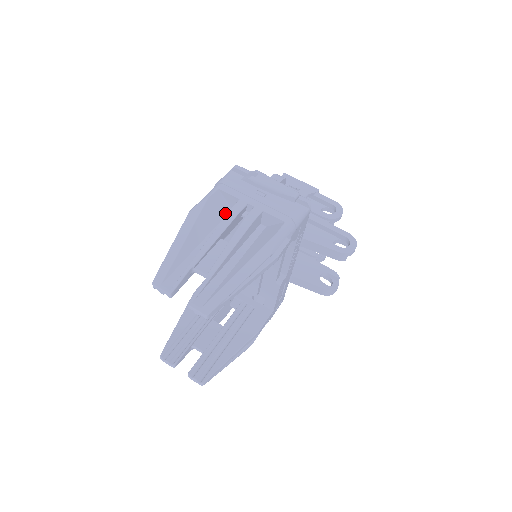
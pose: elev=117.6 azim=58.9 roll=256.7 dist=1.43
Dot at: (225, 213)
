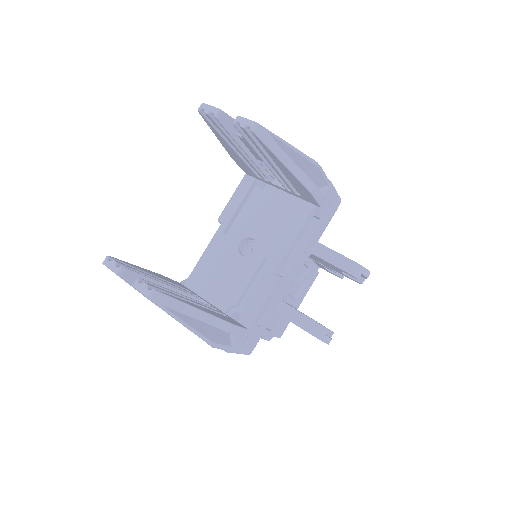
Dot at: occluded
